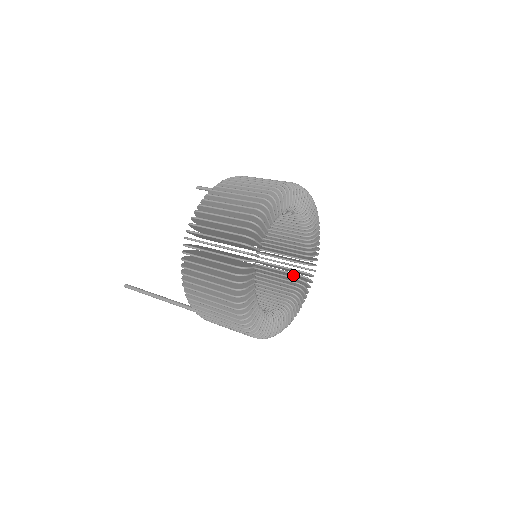
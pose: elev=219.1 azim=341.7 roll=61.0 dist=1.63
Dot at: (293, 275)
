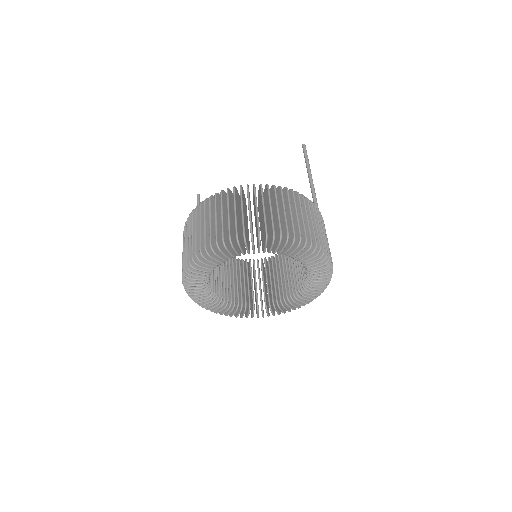
Dot at: occluded
